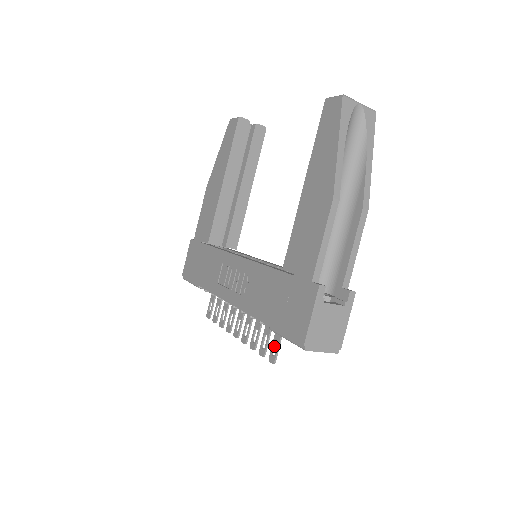
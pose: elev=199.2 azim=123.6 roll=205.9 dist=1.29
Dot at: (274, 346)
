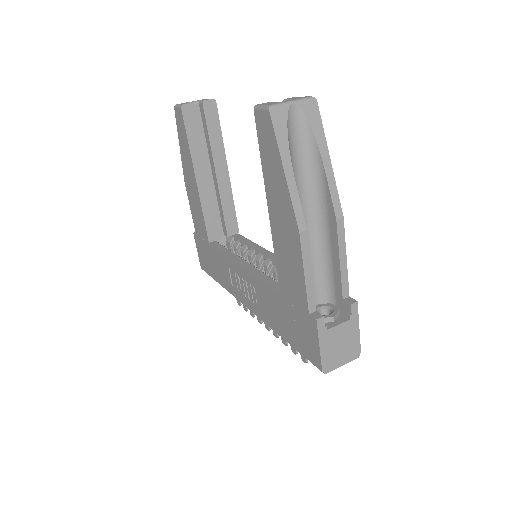
Dot at: occluded
